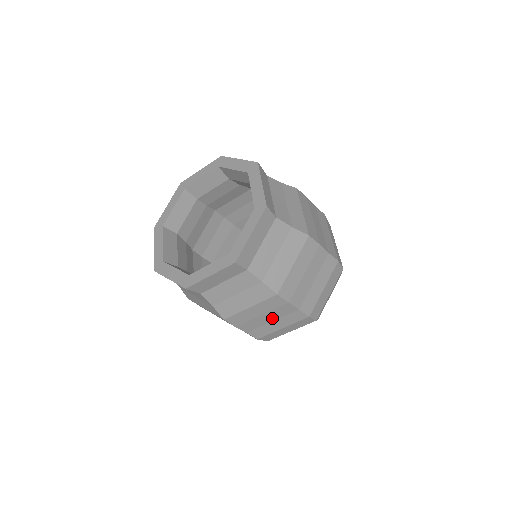
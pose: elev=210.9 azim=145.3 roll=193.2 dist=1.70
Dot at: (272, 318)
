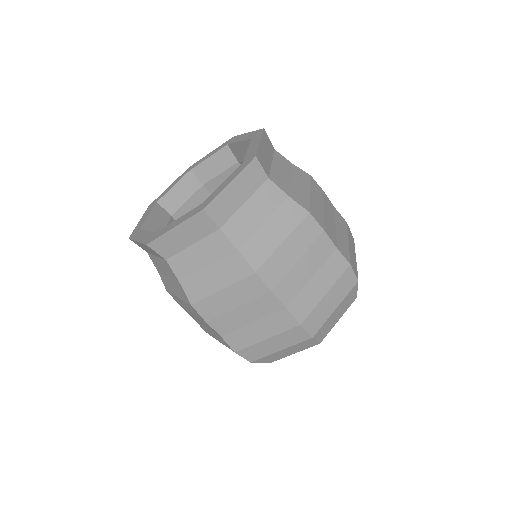
Dot at: (252, 316)
